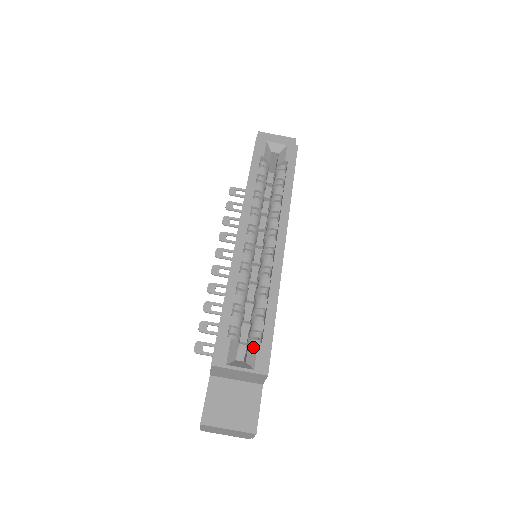
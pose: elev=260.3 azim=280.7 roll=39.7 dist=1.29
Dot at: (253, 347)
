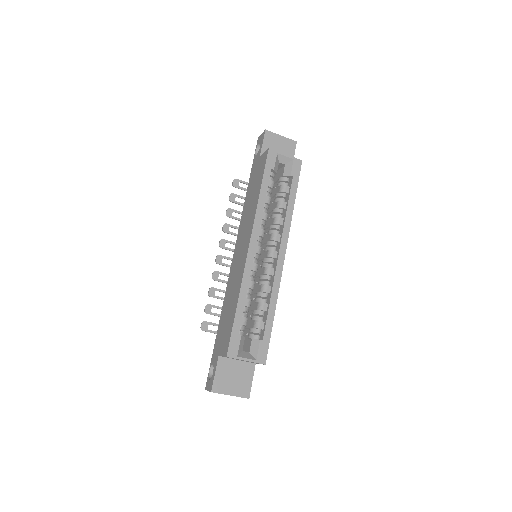
Dot at: (256, 342)
